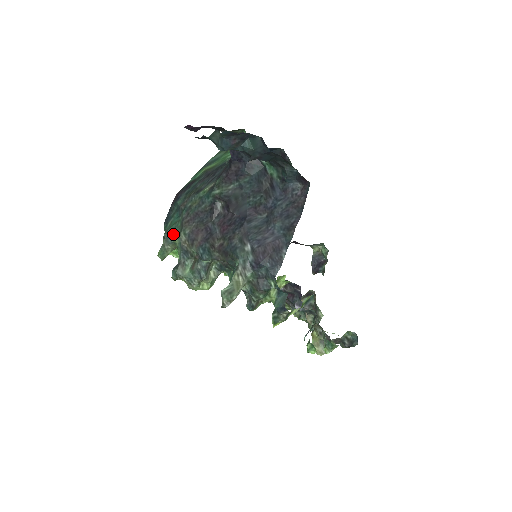
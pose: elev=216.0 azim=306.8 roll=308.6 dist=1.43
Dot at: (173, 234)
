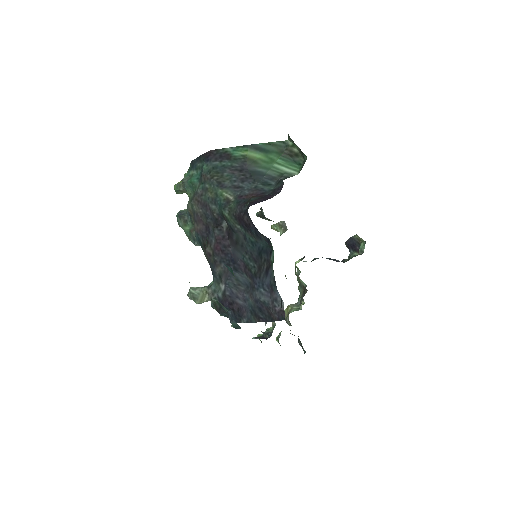
Dot at: (189, 188)
